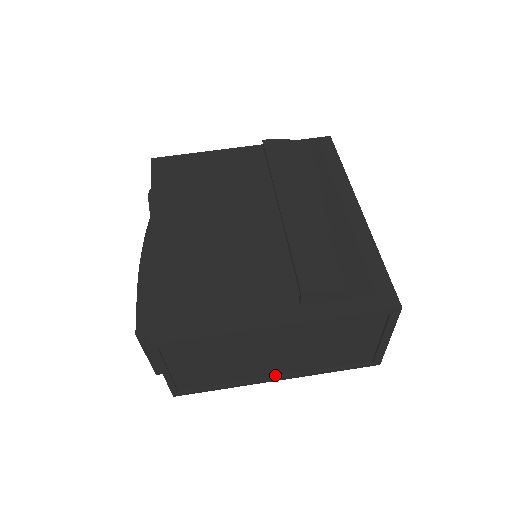
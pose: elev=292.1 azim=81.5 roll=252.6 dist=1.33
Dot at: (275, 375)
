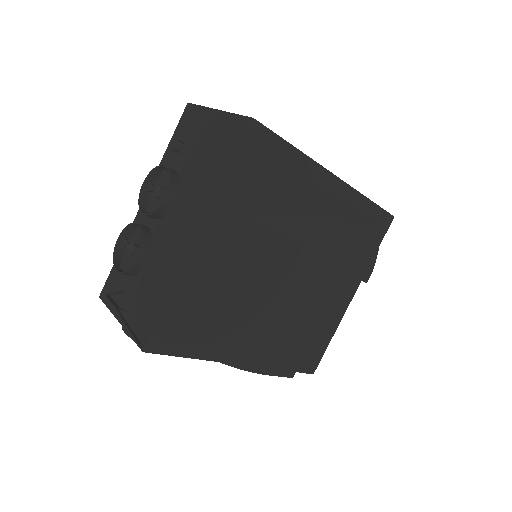
Dot at: occluded
